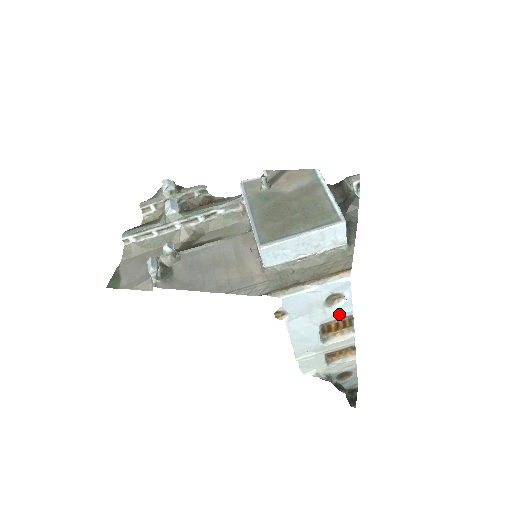
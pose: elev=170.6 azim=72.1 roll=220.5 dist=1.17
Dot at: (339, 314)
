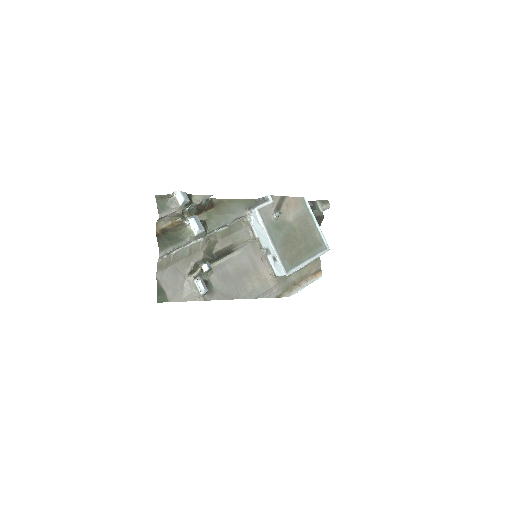
Dot at: occluded
